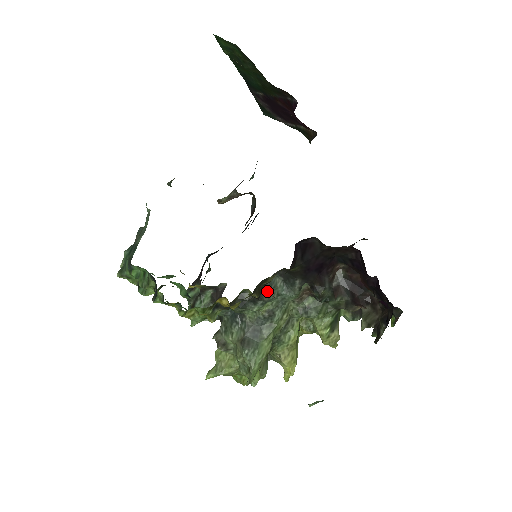
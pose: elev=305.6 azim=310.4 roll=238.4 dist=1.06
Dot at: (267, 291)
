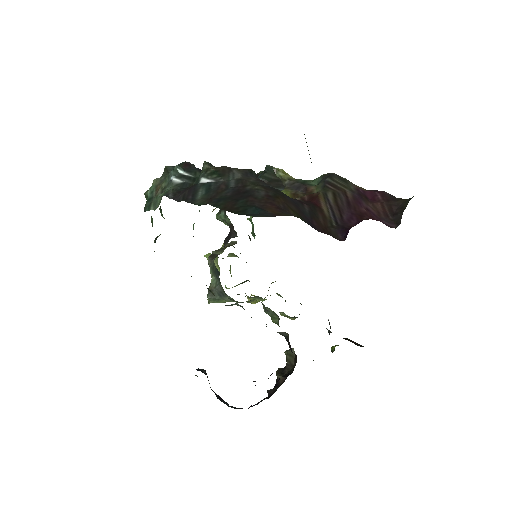
Dot at: occluded
